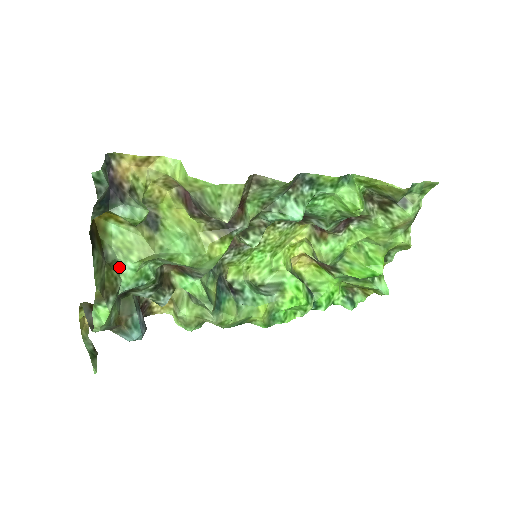
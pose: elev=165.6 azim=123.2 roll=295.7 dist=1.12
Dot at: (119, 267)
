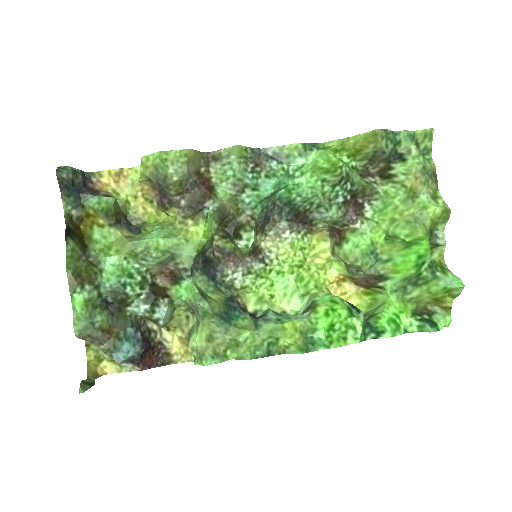
Dot at: (102, 267)
